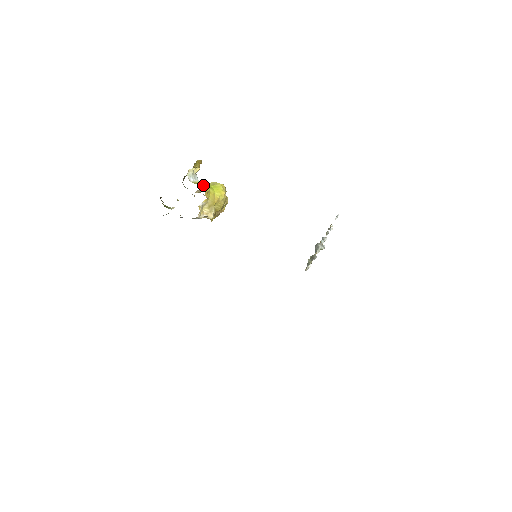
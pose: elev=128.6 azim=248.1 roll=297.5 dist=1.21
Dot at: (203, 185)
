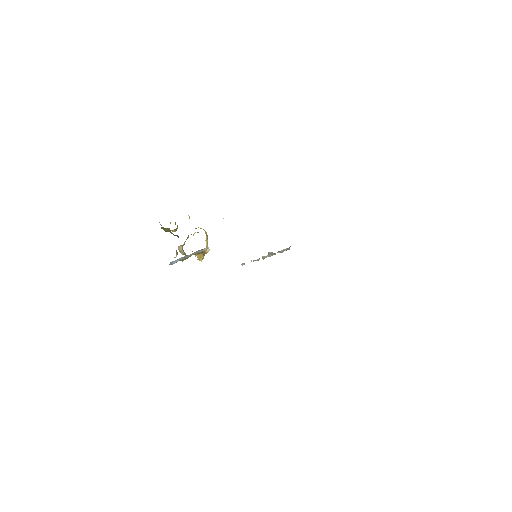
Dot at: occluded
